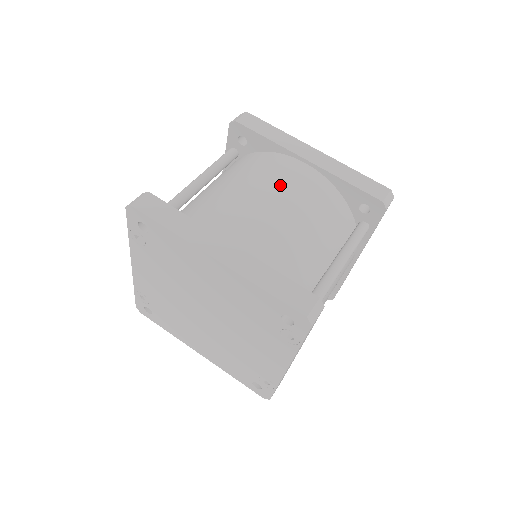
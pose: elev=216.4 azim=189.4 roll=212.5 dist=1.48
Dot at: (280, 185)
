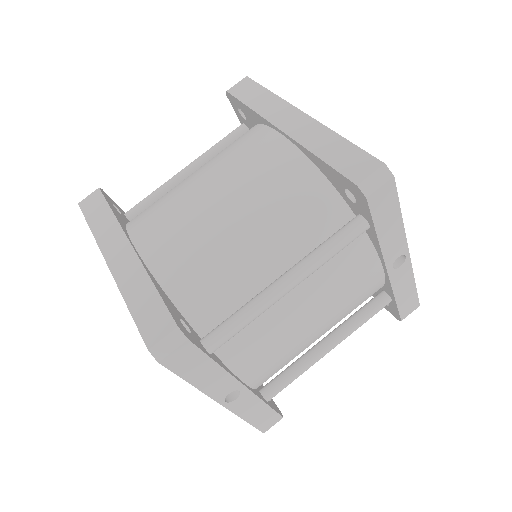
Dot at: (232, 169)
